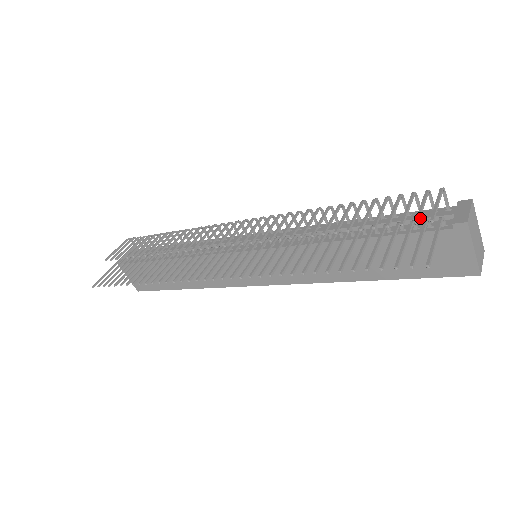
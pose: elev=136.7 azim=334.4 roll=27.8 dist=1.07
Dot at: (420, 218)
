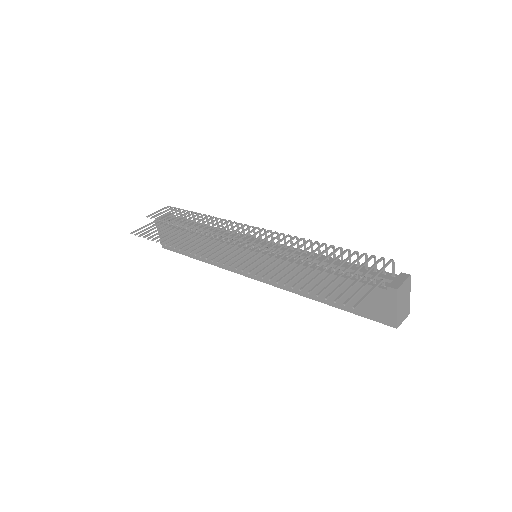
Dot at: (371, 274)
